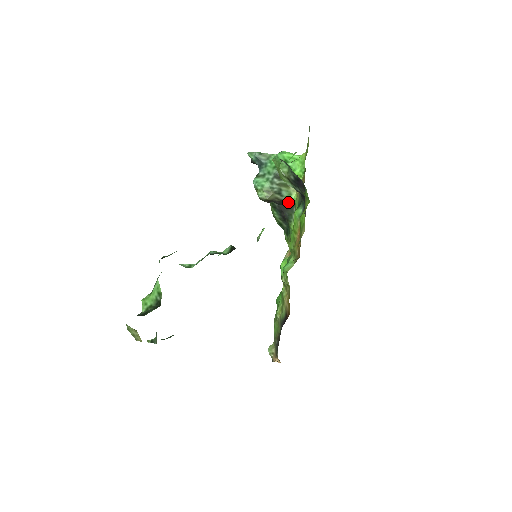
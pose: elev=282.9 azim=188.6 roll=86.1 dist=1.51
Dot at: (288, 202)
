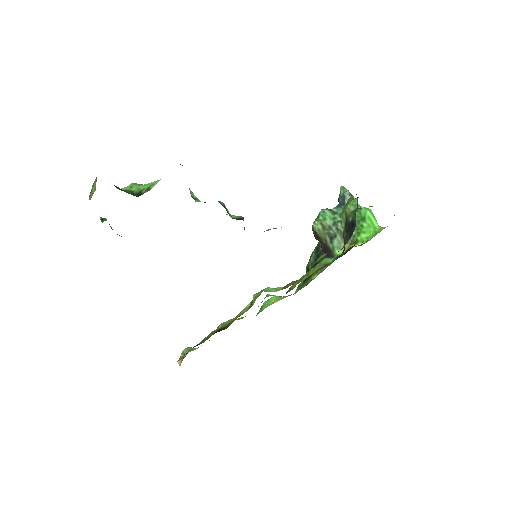
Dot at: (331, 254)
